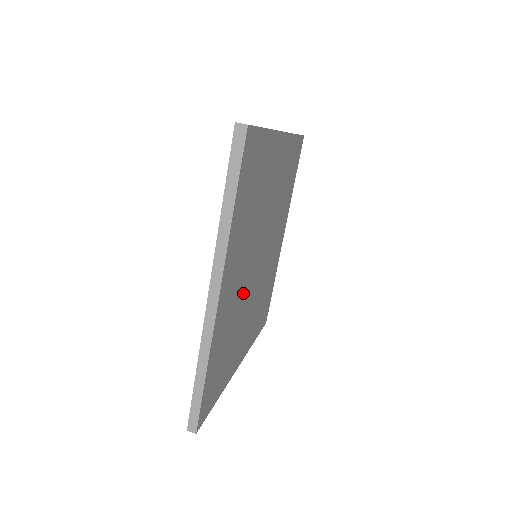
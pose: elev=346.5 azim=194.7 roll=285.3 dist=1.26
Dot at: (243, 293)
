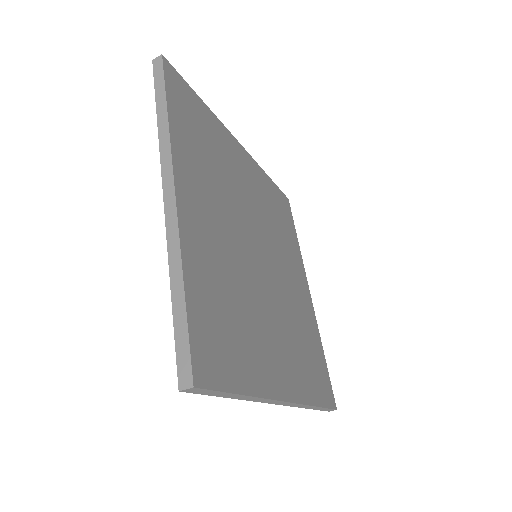
Dot at: (281, 310)
